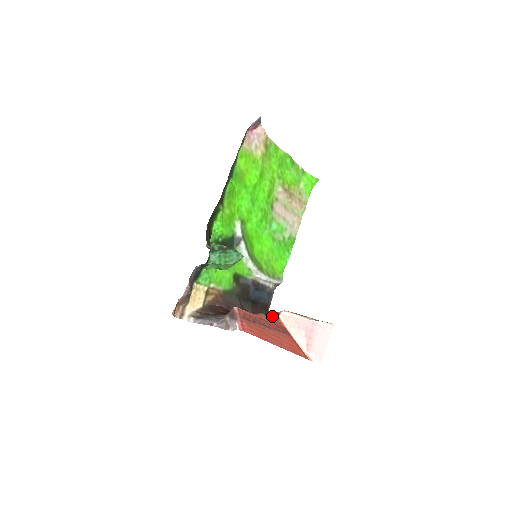
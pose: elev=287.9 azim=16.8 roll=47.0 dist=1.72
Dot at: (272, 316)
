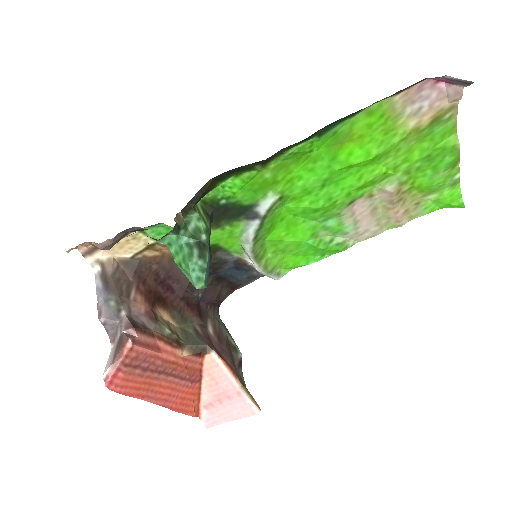
Dot at: (194, 353)
